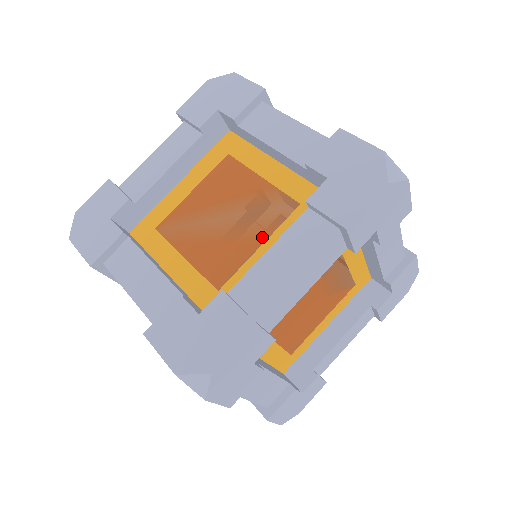
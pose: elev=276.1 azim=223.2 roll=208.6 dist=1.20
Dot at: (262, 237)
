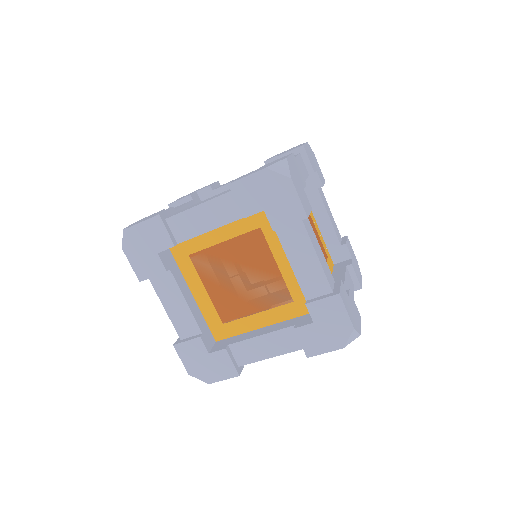
Dot at: (261, 308)
